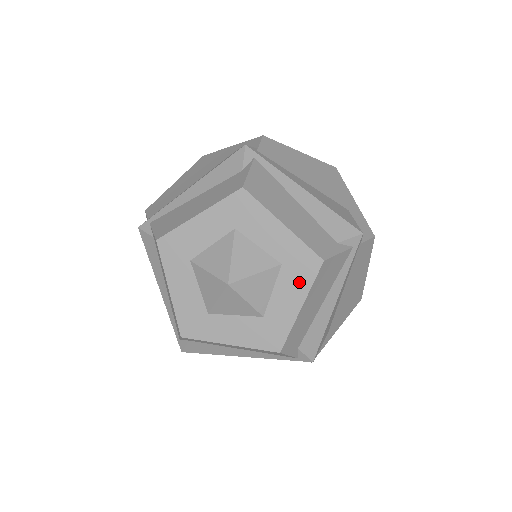
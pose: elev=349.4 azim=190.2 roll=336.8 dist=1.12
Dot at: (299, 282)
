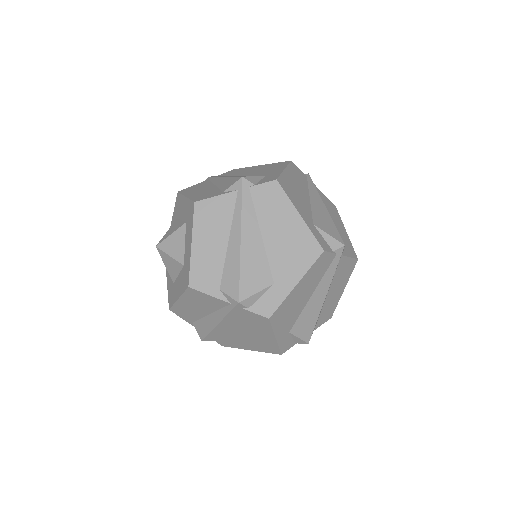
Dot at: (190, 227)
